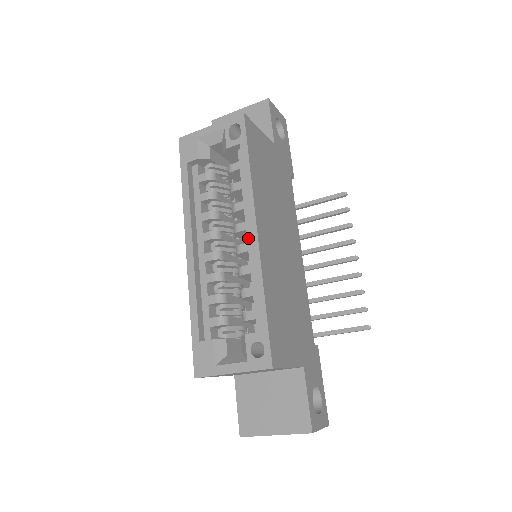
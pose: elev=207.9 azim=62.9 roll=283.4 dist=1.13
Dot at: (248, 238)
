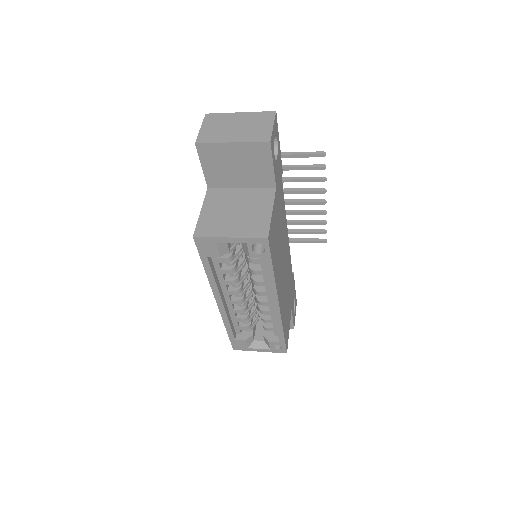
Dot at: (269, 300)
